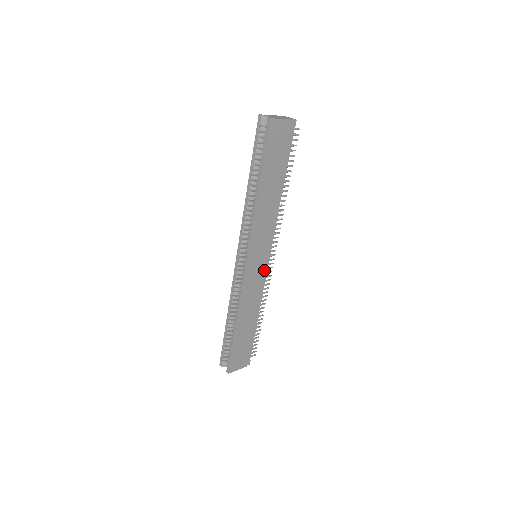
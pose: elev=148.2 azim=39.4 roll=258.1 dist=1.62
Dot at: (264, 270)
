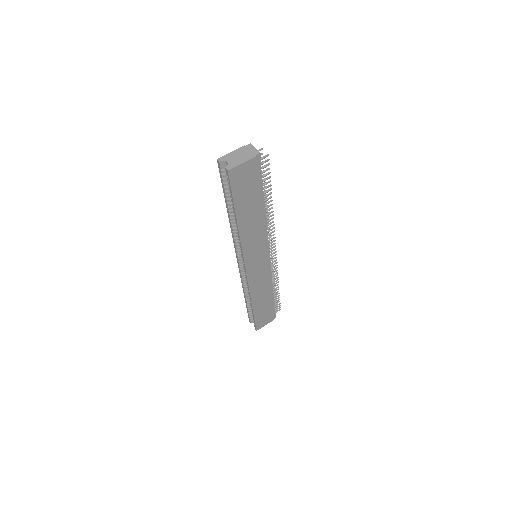
Dot at: (267, 265)
